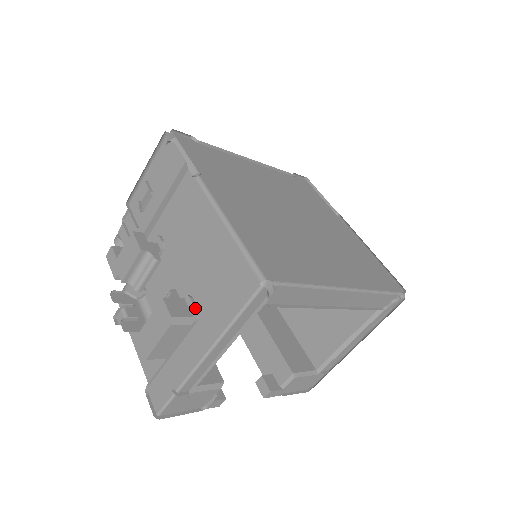
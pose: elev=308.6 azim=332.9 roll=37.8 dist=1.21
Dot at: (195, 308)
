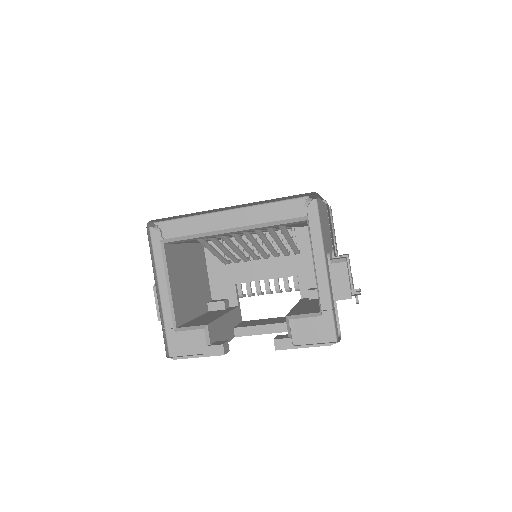
Dot at: occluded
